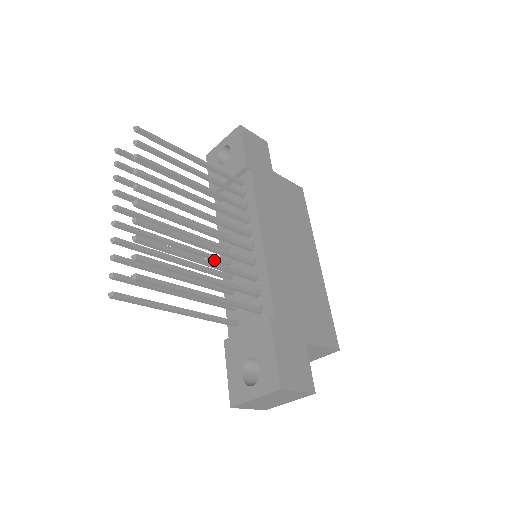
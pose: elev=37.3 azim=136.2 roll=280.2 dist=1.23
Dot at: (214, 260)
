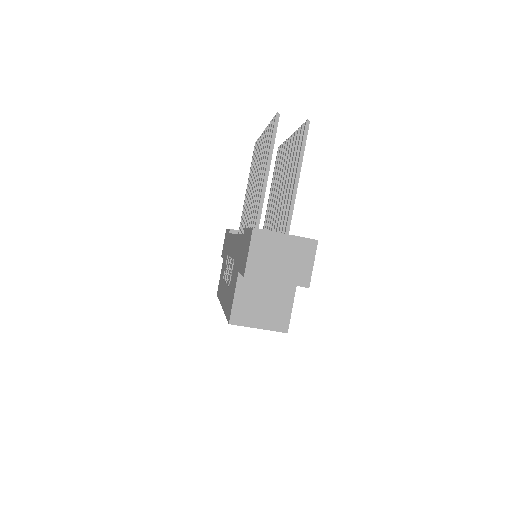
Dot at: occluded
